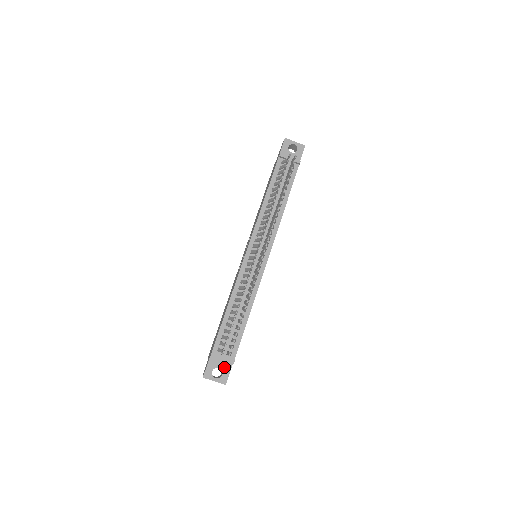
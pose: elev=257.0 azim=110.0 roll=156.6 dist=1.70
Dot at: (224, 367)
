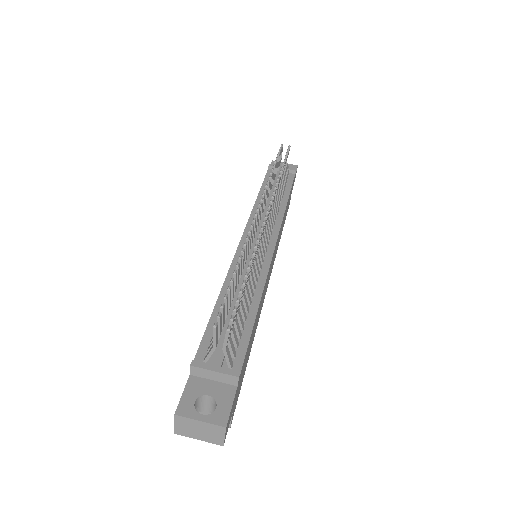
Dot at: (219, 393)
